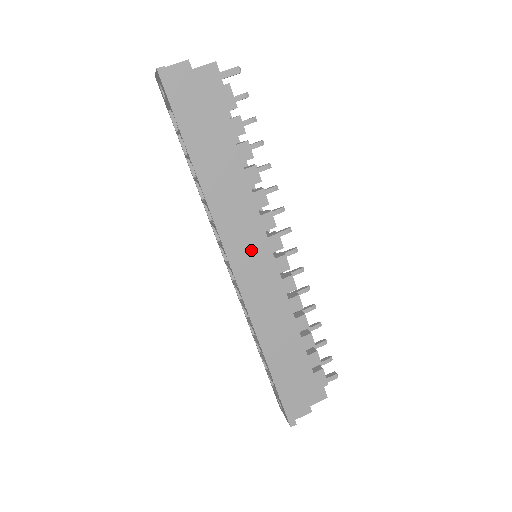
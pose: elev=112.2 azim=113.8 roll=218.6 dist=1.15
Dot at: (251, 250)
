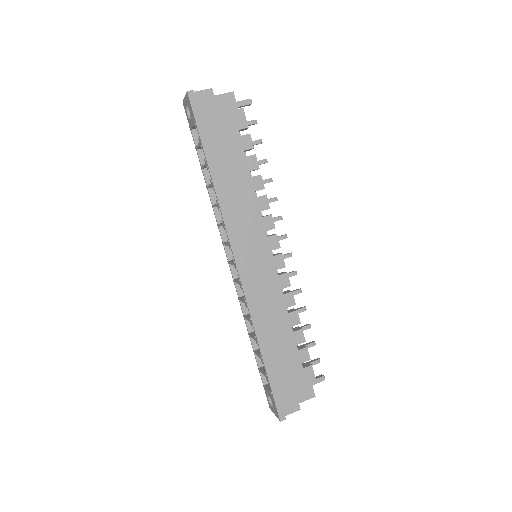
Dot at: (253, 246)
